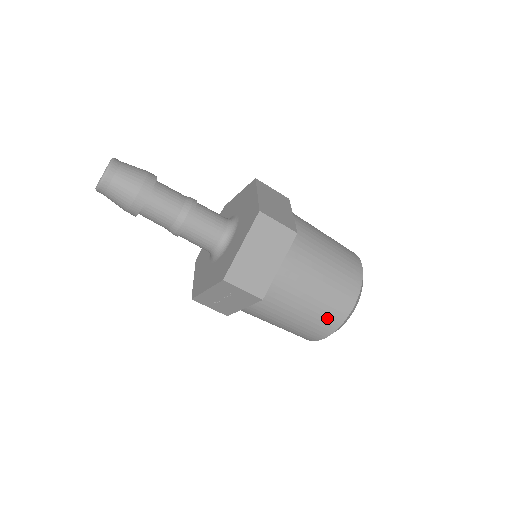
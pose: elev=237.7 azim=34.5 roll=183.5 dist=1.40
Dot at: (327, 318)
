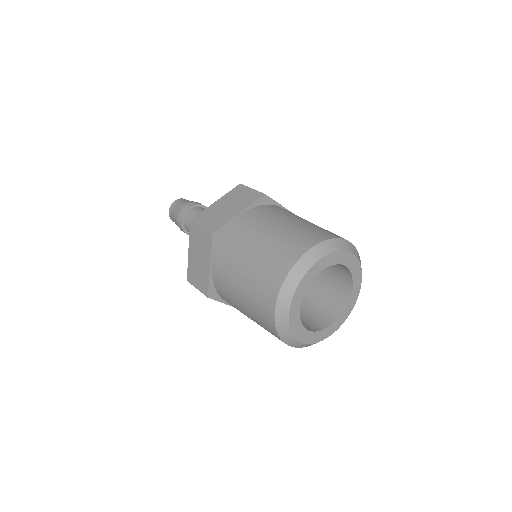
Dot at: (275, 263)
